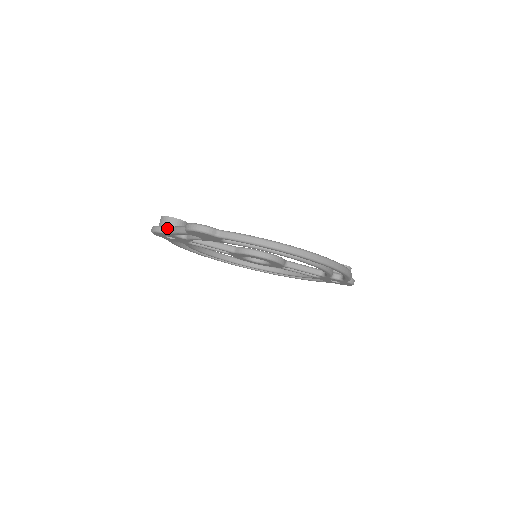
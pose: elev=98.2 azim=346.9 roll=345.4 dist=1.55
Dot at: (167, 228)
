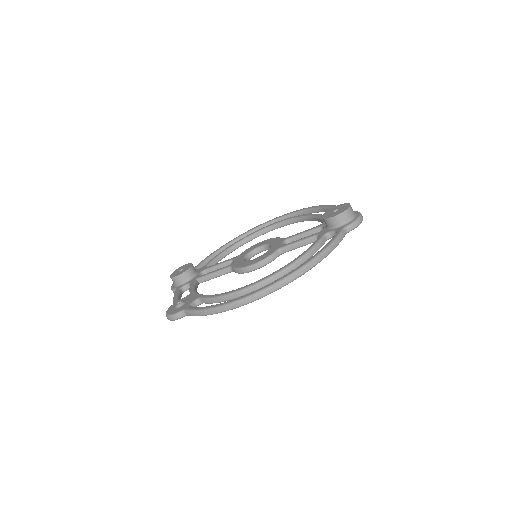
Dot at: (175, 290)
